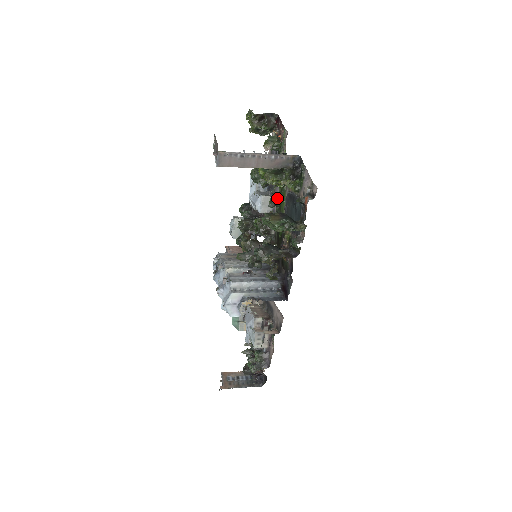
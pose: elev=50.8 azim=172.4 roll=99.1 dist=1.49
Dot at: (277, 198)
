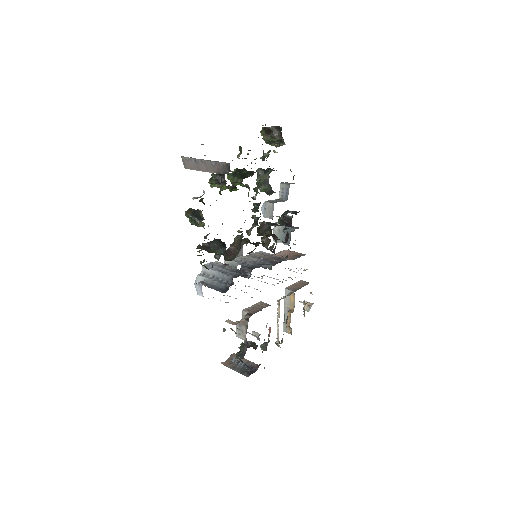
Dot at: (259, 204)
